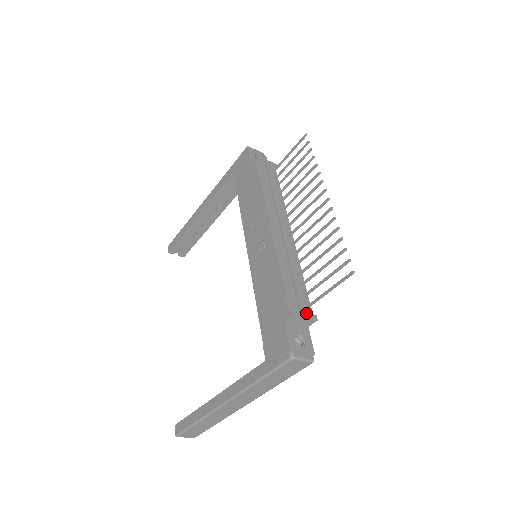
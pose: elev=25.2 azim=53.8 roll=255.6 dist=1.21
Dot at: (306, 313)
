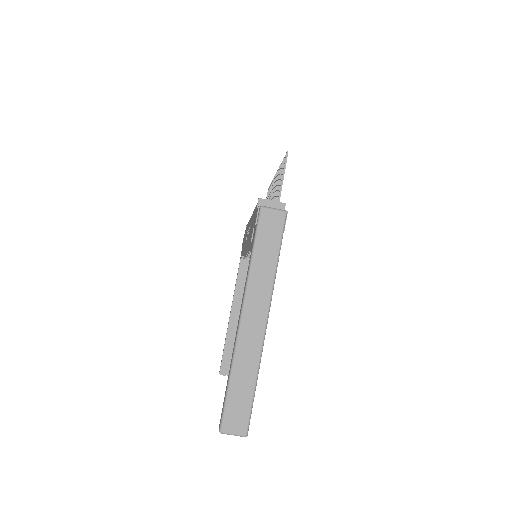
Dot at: (273, 202)
